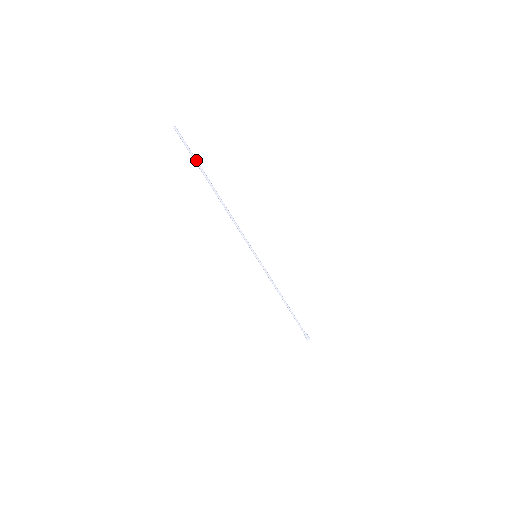
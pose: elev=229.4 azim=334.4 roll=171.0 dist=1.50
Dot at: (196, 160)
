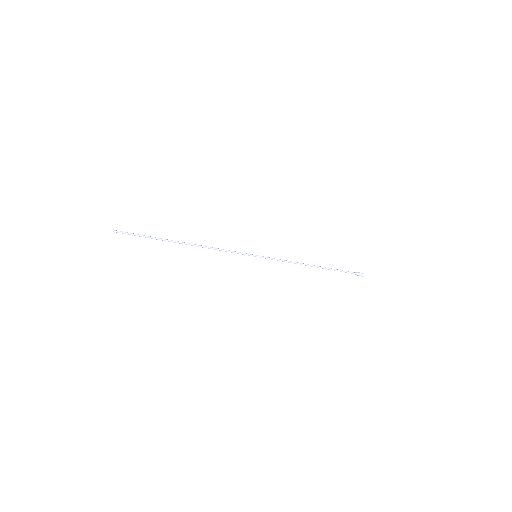
Dot at: (147, 237)
